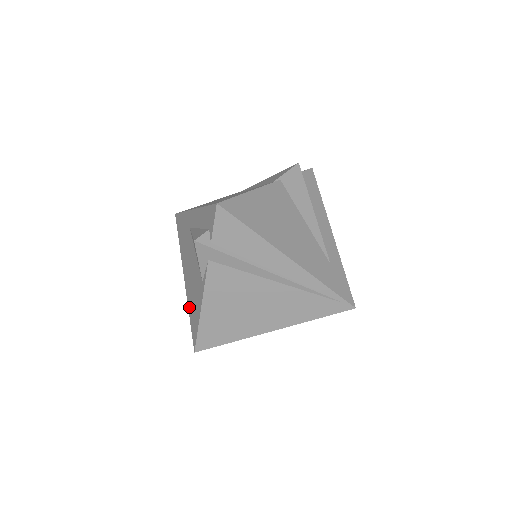
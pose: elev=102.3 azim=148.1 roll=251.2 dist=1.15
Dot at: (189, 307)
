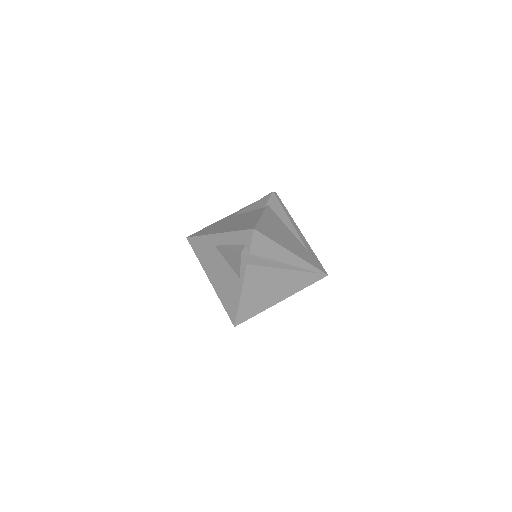
Dot at: (222, 299)
